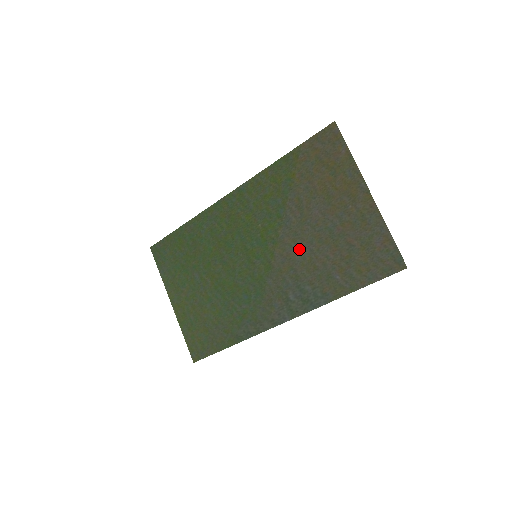
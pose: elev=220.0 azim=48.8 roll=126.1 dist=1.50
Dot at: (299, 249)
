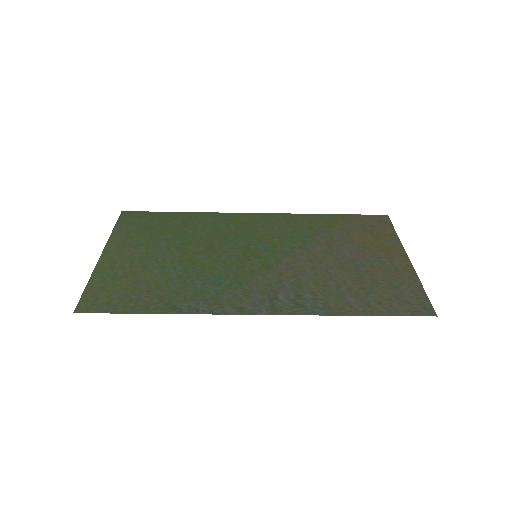
Dot at: (313, 267)
